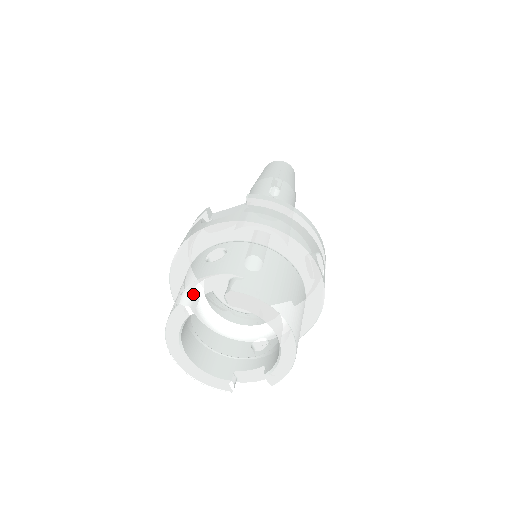
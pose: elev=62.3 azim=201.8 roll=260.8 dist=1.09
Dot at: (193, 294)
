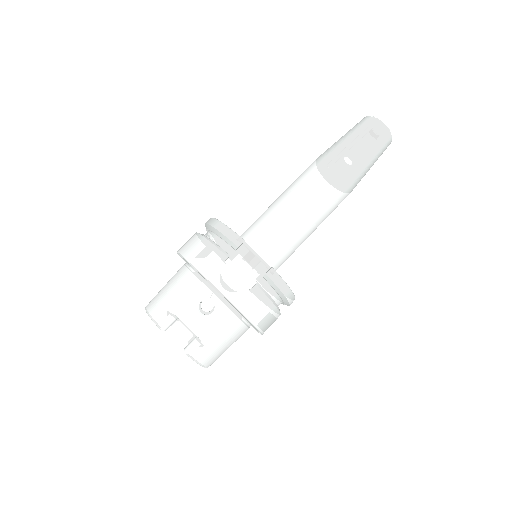
Dot at: (174, 321)
